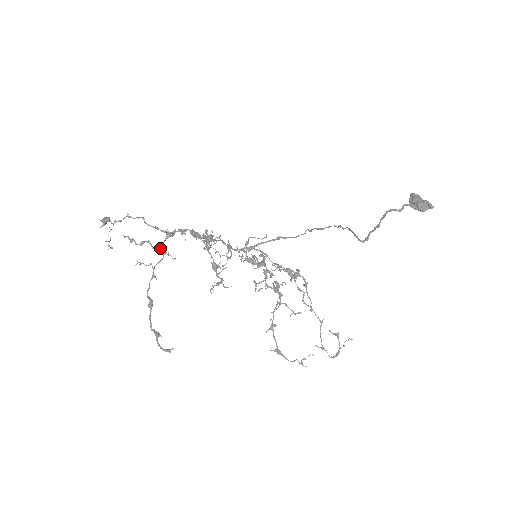
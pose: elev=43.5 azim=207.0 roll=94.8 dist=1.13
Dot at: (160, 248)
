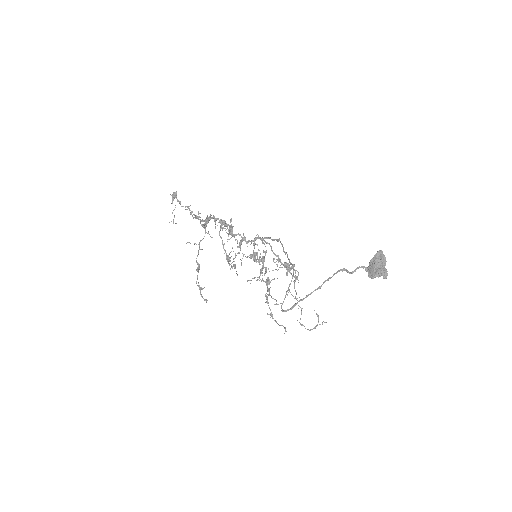
Dot at: (204, 227)
